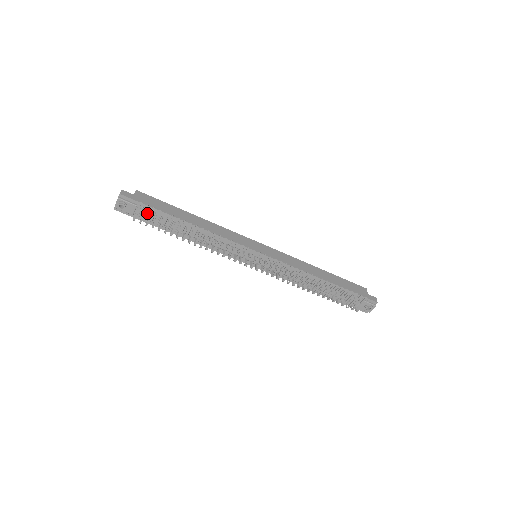
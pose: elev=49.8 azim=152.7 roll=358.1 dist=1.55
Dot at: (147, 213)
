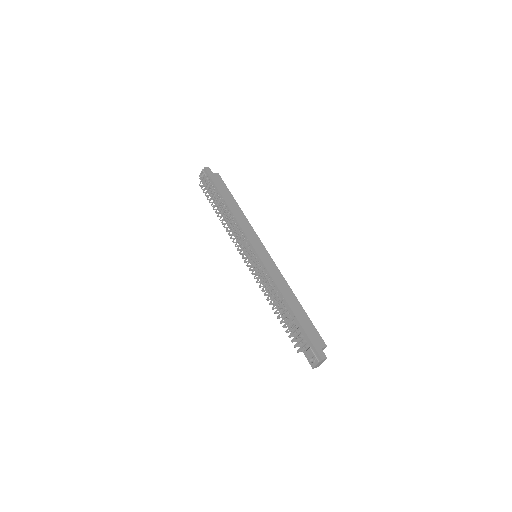
Dot at: (211, 187)
